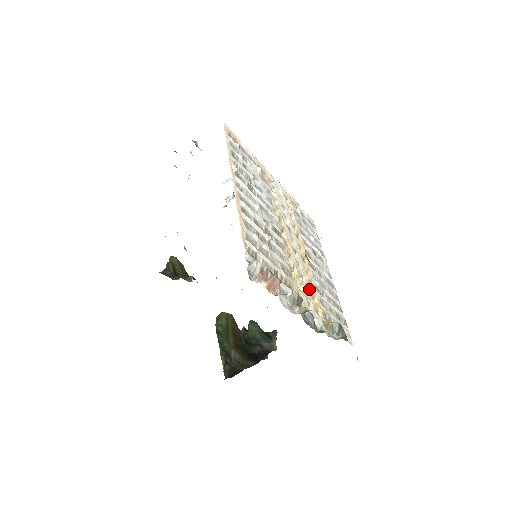
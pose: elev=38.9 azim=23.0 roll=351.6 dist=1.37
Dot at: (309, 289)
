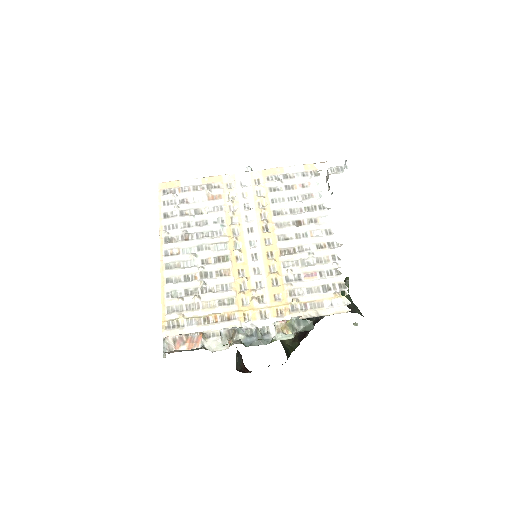
Dot at: (269, 292)
